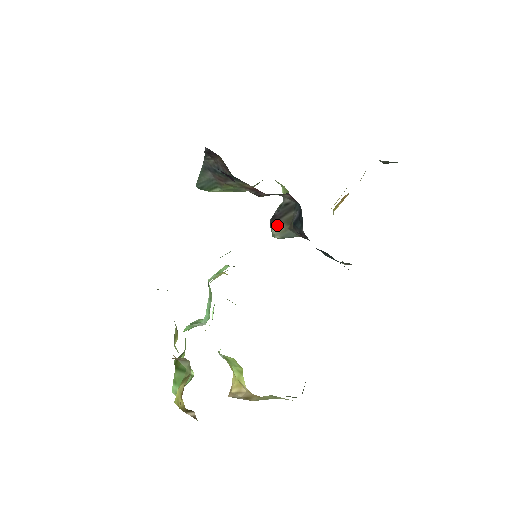
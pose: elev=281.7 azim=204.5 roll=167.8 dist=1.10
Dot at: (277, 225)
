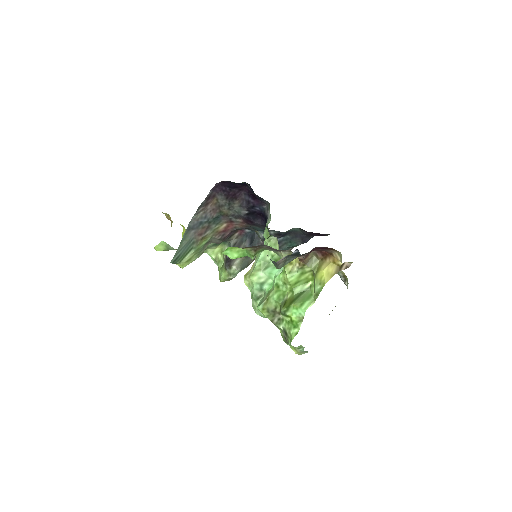
Dot at: (235, 261)
